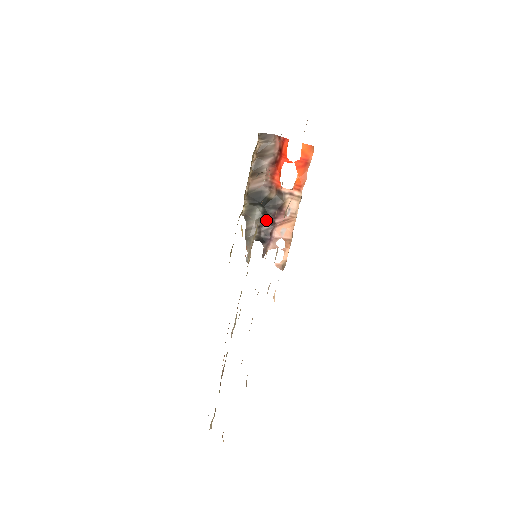
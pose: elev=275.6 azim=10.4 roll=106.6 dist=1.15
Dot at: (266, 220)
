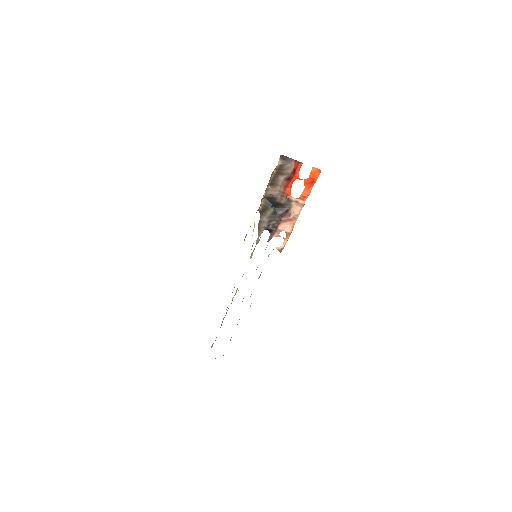
Dot at: (275, 218)
